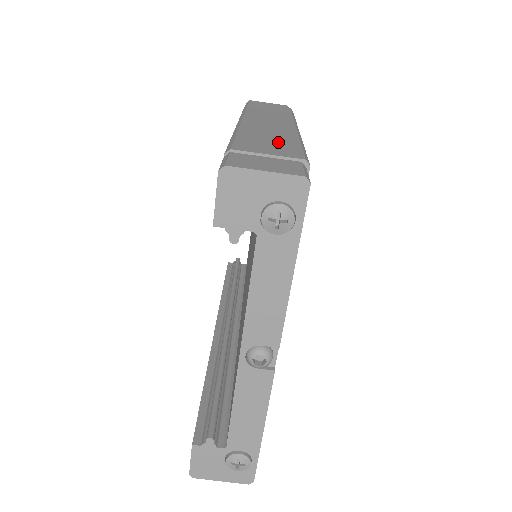
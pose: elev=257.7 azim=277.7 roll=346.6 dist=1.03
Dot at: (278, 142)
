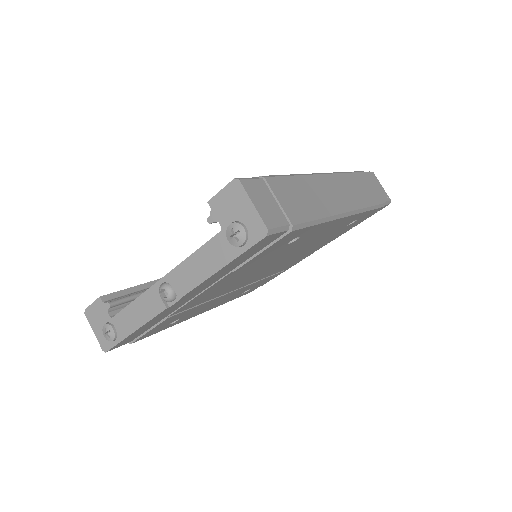
Dot at: (306, 204)
